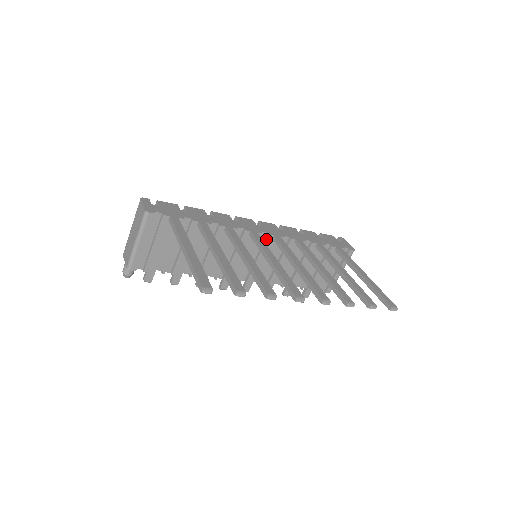
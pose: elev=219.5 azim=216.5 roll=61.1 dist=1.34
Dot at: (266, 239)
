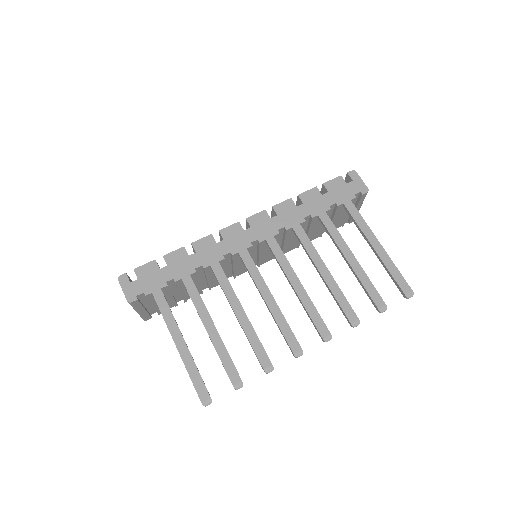
Dot at: (259, 245)
